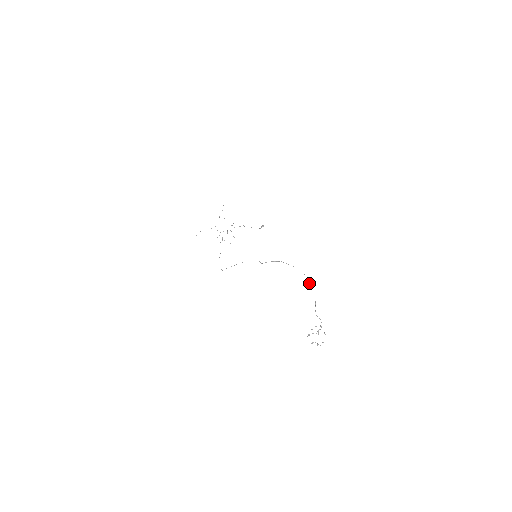
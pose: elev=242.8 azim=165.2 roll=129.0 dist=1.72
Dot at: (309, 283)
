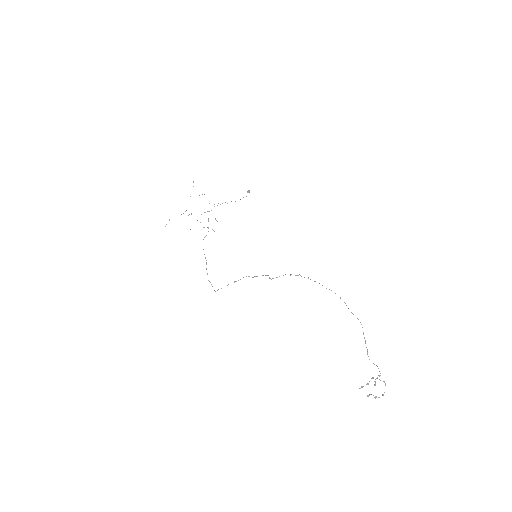
Dot at: (351, 312)
